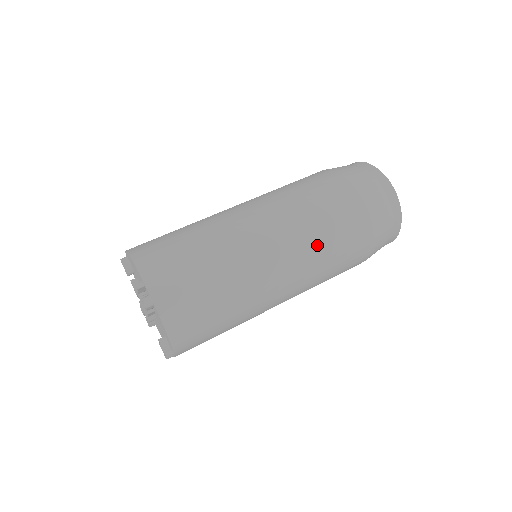
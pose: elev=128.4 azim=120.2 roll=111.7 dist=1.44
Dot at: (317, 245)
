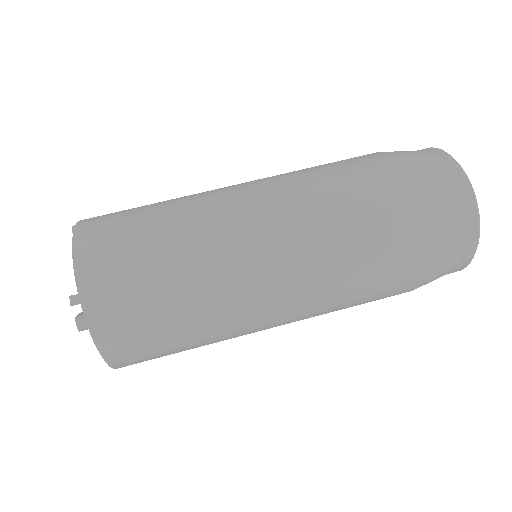
Dot at: (335, 287)
